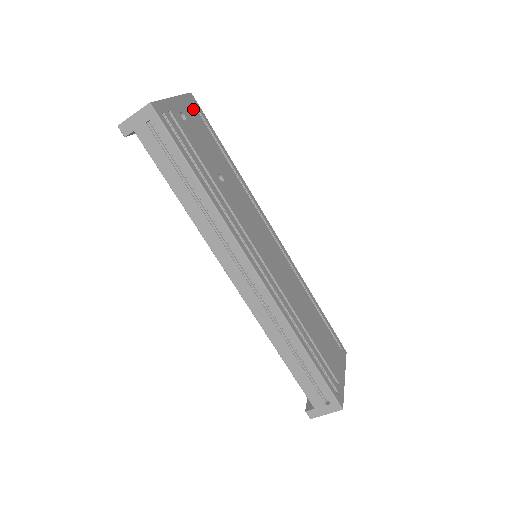
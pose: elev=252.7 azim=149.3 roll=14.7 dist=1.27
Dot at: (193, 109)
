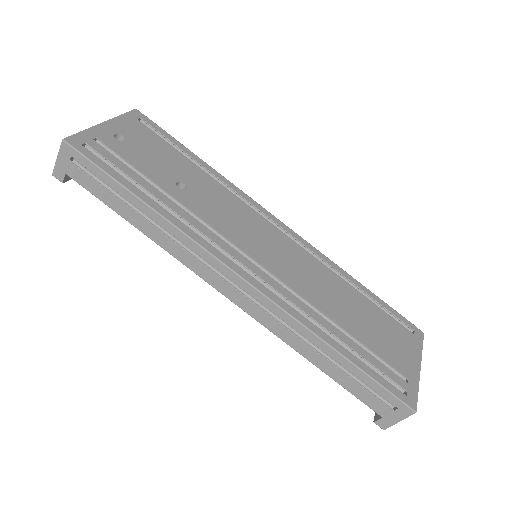
Dot at: (138, 125)
